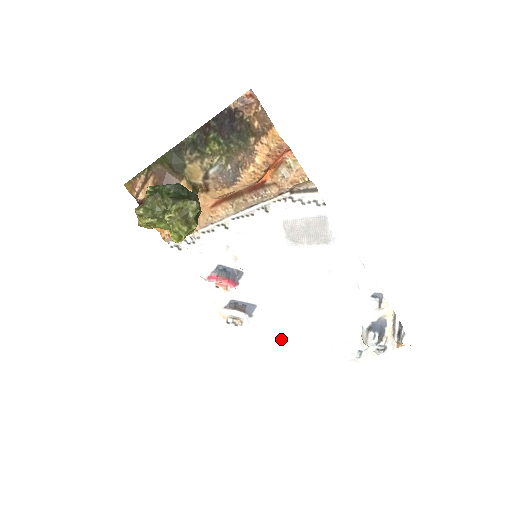
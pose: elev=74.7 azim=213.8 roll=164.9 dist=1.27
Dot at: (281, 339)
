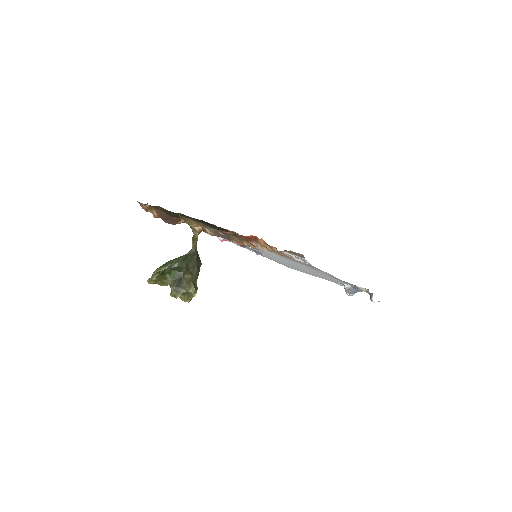
Dot at: occluded
